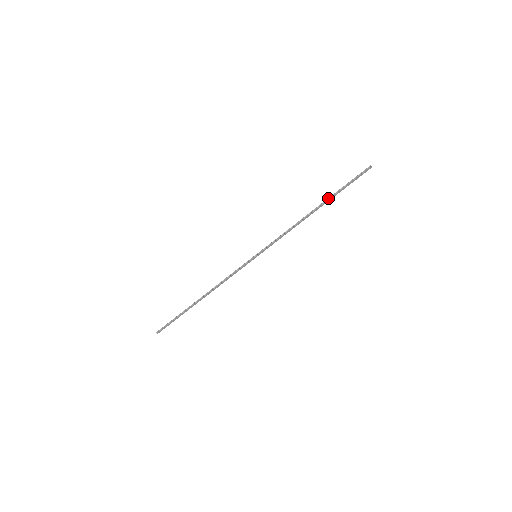
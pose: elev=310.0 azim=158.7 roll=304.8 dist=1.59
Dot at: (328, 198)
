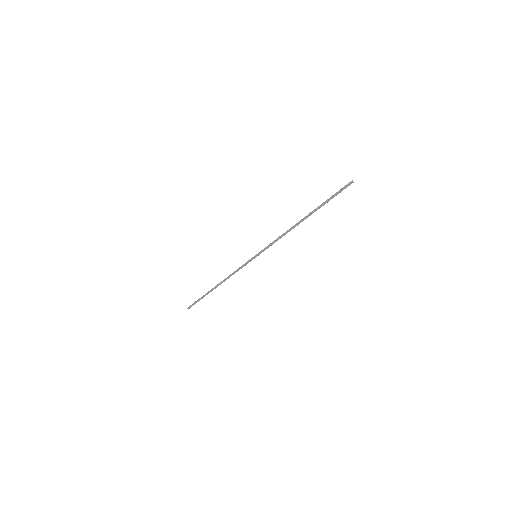
Dot at: (314, 209)
